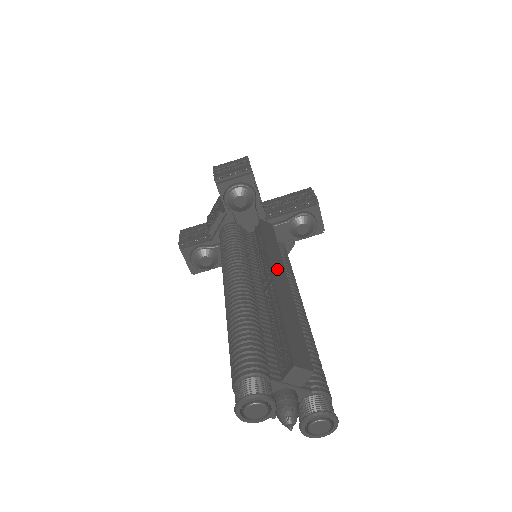
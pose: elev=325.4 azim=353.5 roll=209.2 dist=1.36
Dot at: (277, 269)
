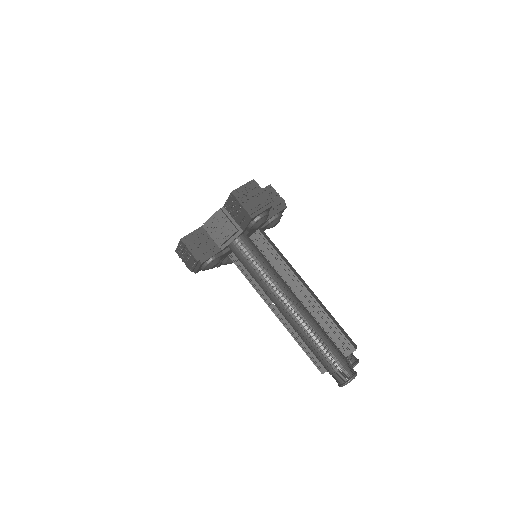
Dot at: (299, 277)
